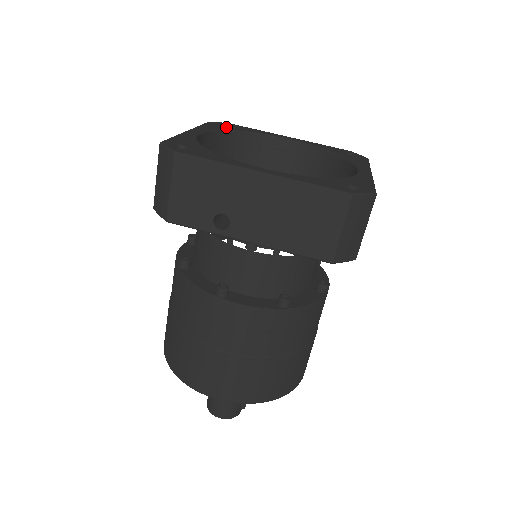
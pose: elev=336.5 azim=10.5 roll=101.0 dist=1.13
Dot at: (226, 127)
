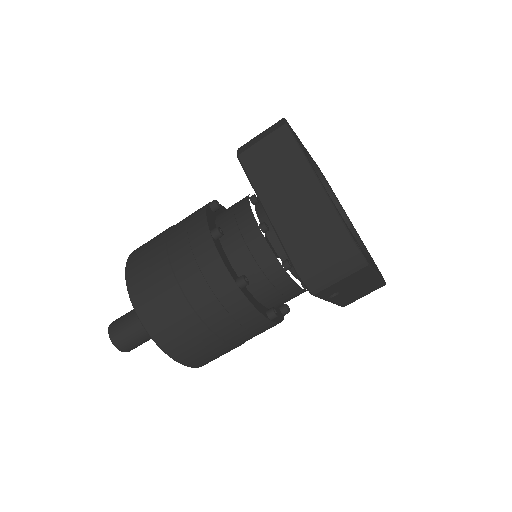
Dot at: occluded
